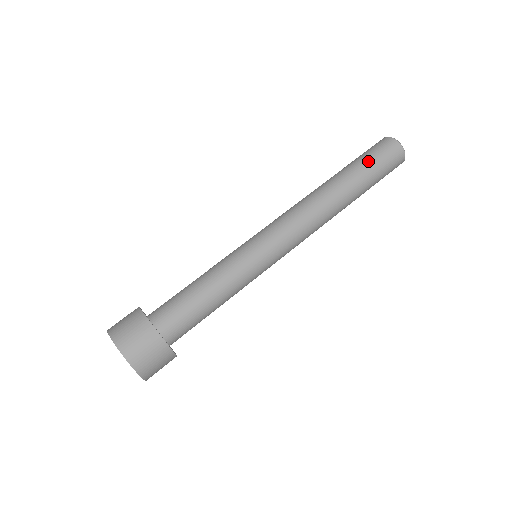
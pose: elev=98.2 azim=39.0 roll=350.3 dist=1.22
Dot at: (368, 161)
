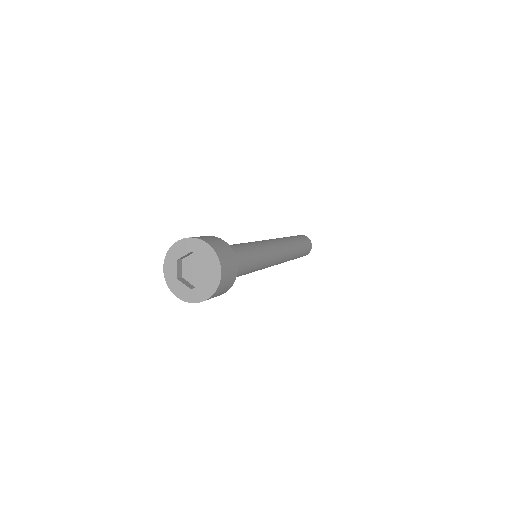
Dot at: (302, 239)
